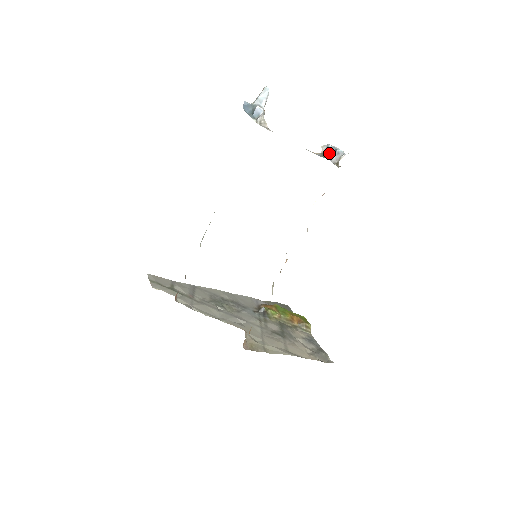
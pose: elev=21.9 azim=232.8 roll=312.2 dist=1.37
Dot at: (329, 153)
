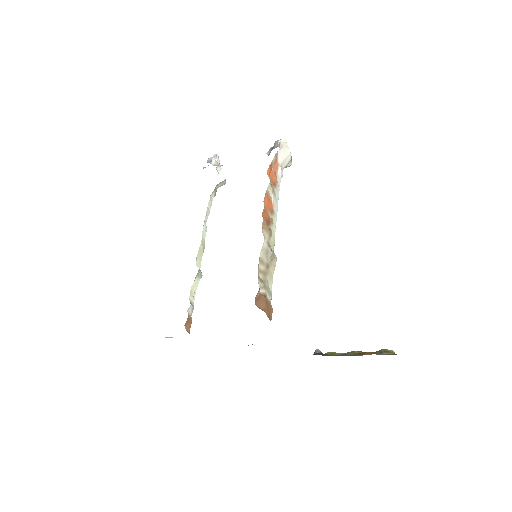
Dot at: (271, 150)
